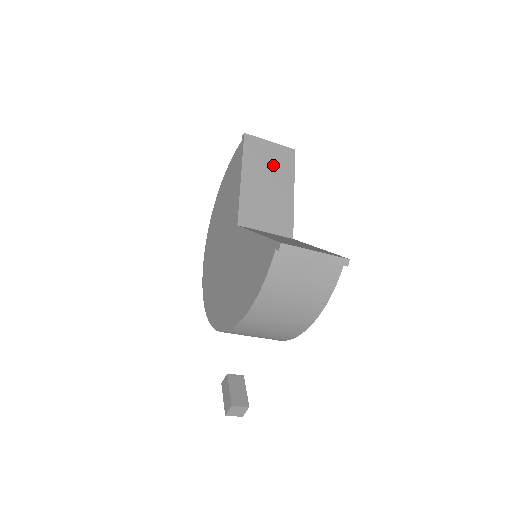
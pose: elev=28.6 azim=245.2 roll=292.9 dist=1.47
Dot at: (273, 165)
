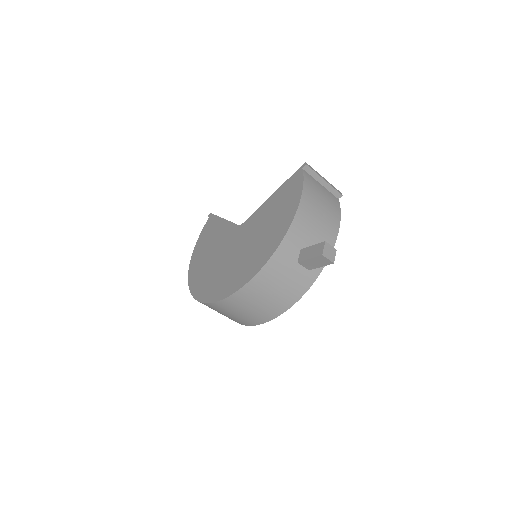
Dot at: occluded
